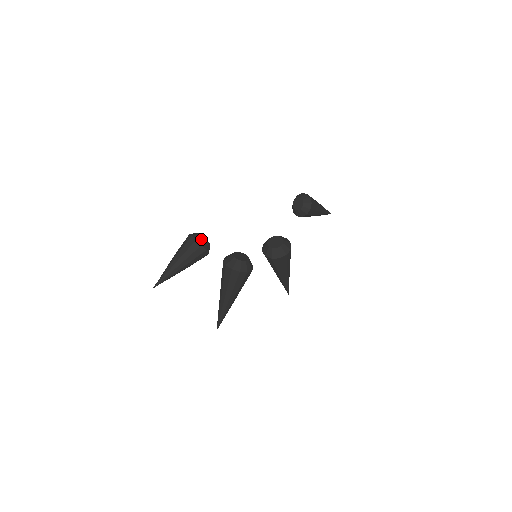
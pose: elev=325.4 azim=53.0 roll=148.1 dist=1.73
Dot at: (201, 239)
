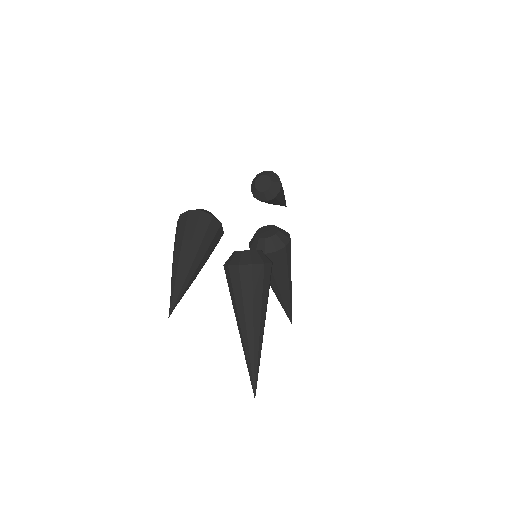
Dot at: (205, 211)
